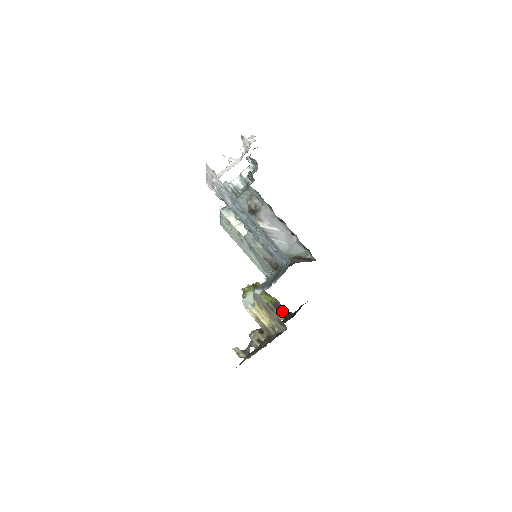
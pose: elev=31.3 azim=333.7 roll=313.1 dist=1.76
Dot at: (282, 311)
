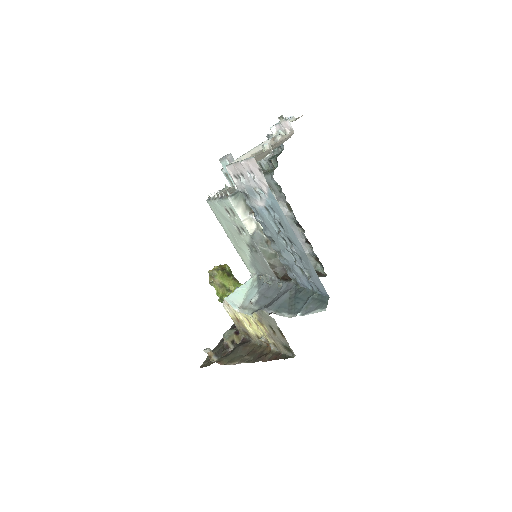
Dot at: occluded
